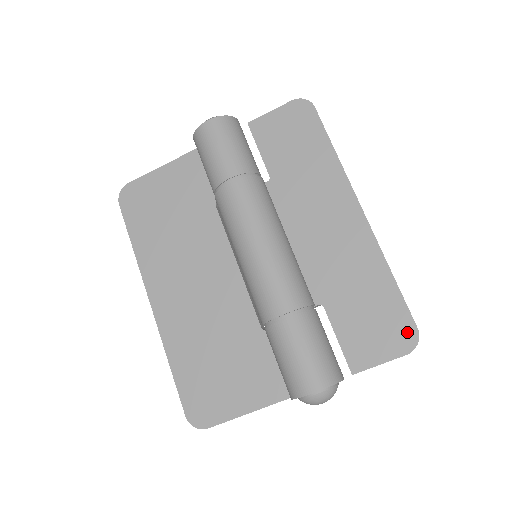
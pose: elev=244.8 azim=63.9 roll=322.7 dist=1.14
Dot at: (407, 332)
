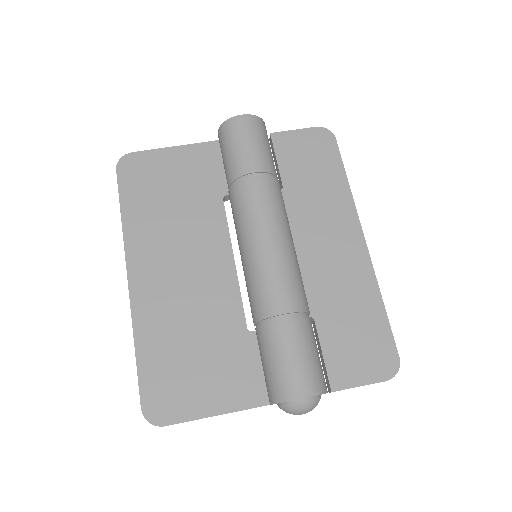
Dot at: (389, 359)
